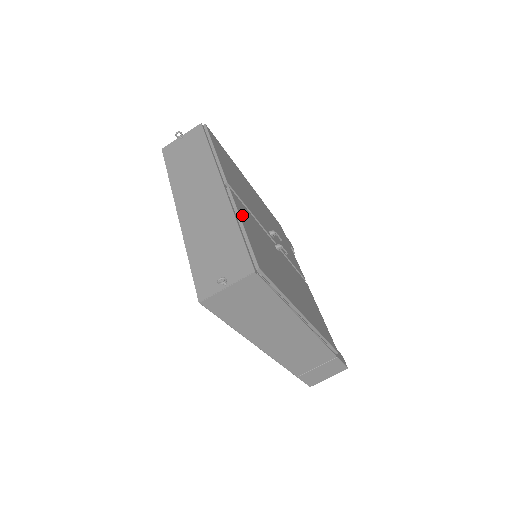
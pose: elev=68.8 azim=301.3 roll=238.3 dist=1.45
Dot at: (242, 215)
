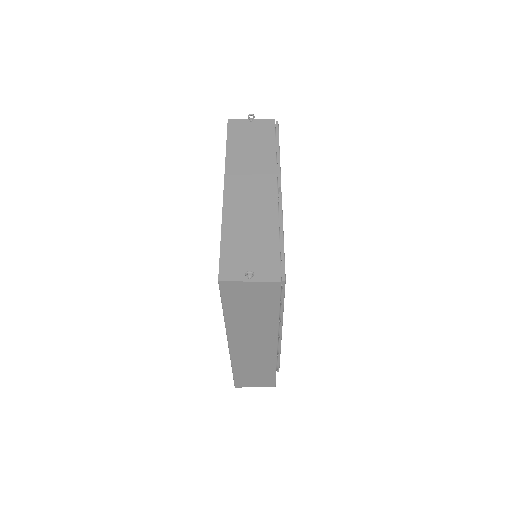
Dot at: occluded
